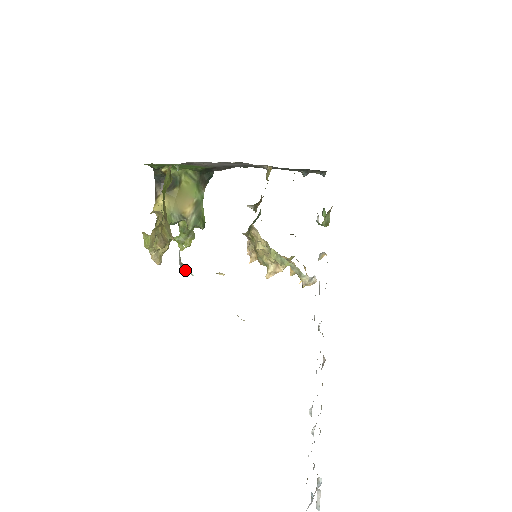
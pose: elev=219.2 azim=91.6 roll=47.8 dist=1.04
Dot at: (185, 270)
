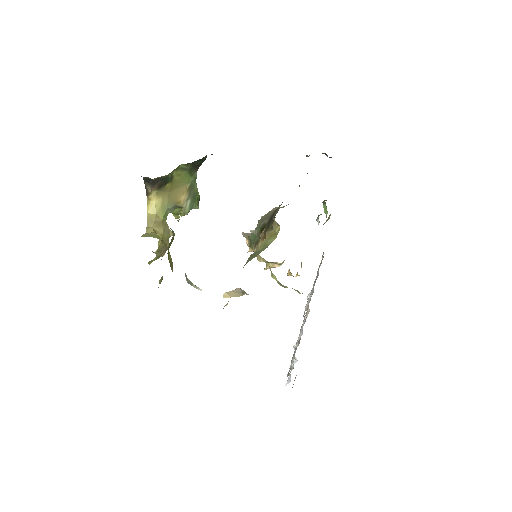
Dot at: occluded
